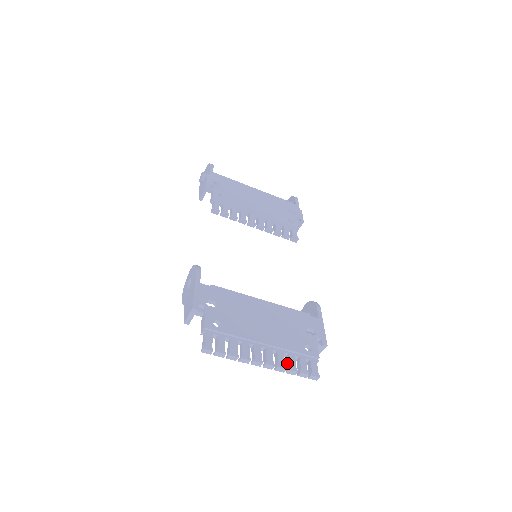
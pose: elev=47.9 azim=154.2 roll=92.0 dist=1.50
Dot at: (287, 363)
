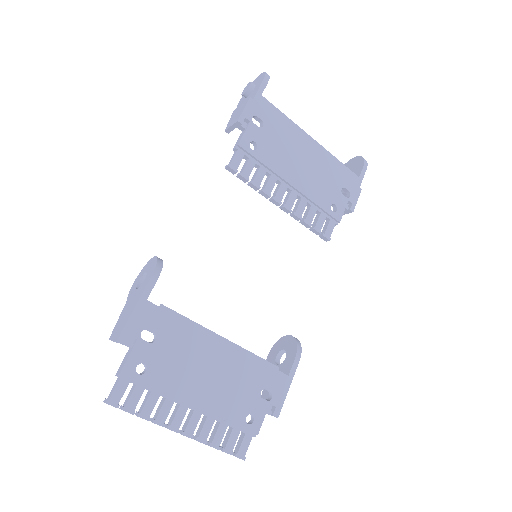
Dot at: (213, 432)
